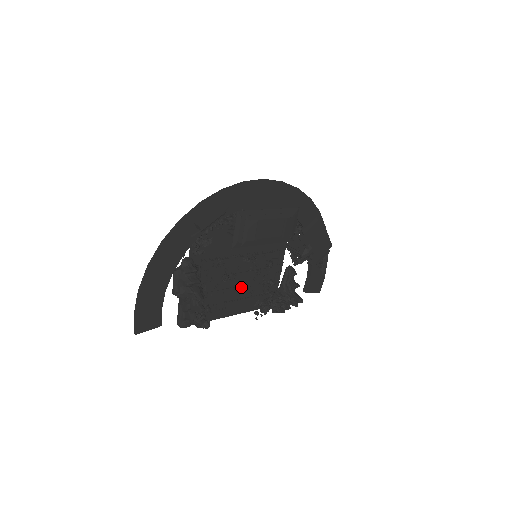
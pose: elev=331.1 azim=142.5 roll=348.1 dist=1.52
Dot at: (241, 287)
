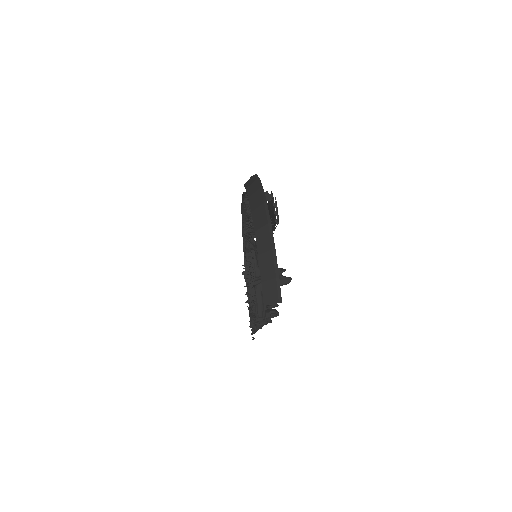
Dot at: occluded
